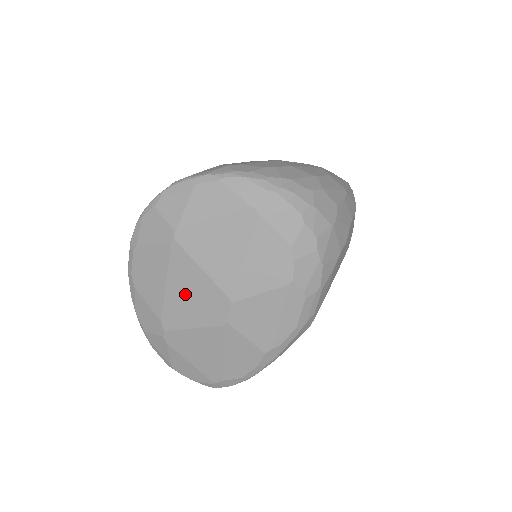
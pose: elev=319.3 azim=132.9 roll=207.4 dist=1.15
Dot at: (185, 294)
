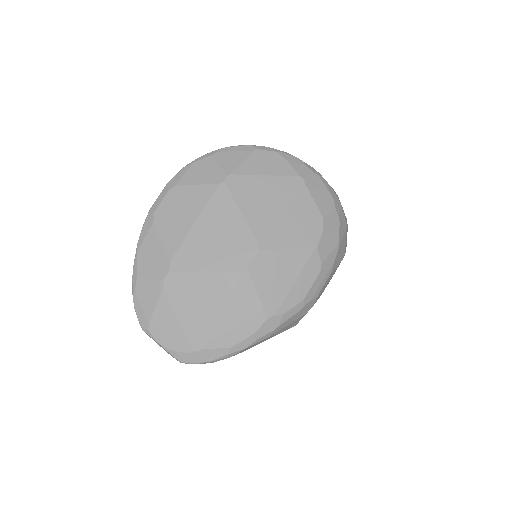
Dot at: (213, 235)
